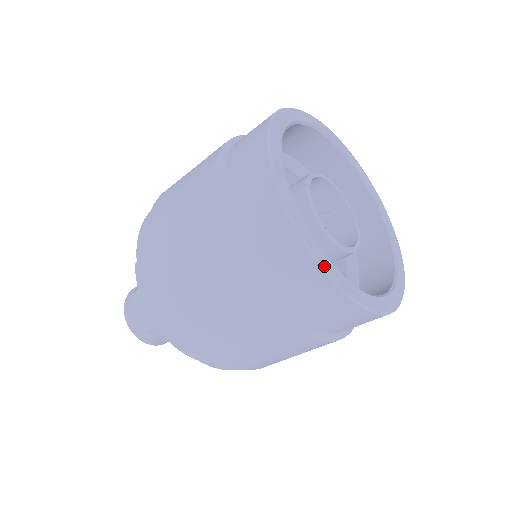
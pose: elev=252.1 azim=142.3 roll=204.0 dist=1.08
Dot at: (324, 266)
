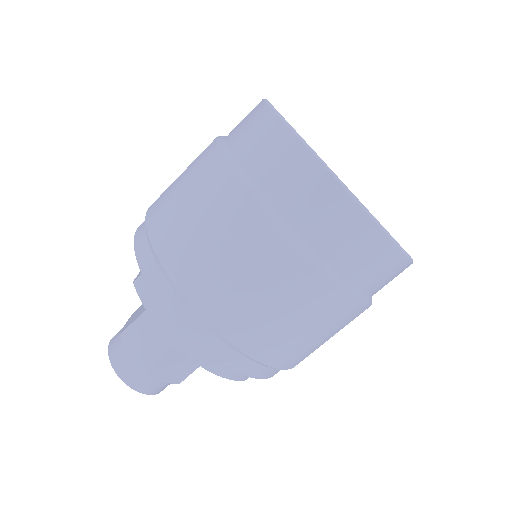
Dot at: (362, 204)
